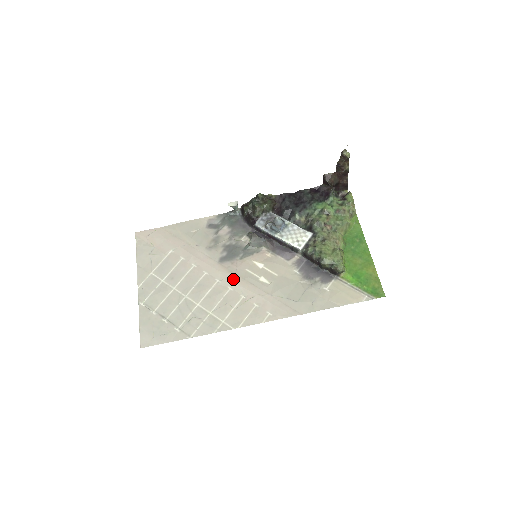
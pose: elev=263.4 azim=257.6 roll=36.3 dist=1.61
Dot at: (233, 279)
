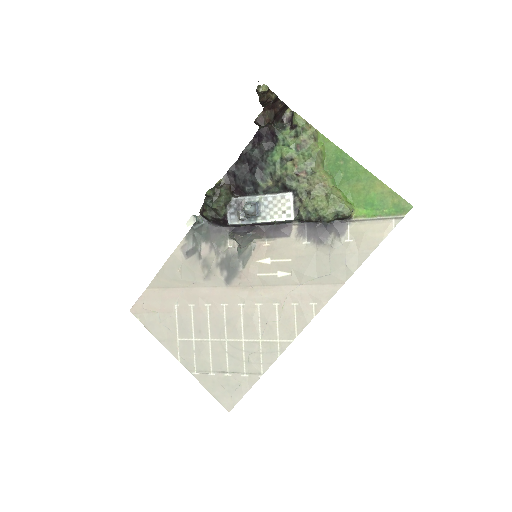
Dot at: (253, 294)
